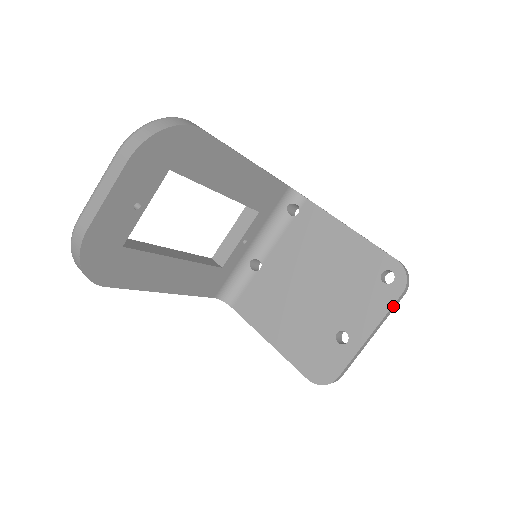
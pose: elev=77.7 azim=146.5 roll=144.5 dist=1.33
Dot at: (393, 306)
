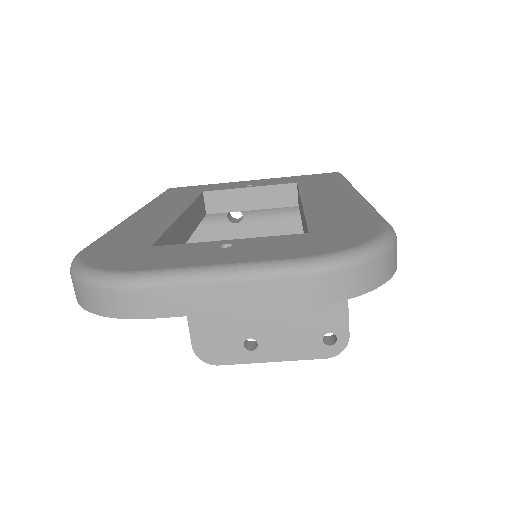
Dot at: (310, 357)
